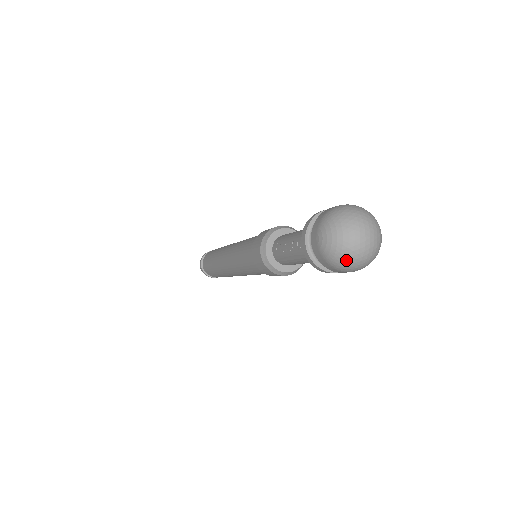
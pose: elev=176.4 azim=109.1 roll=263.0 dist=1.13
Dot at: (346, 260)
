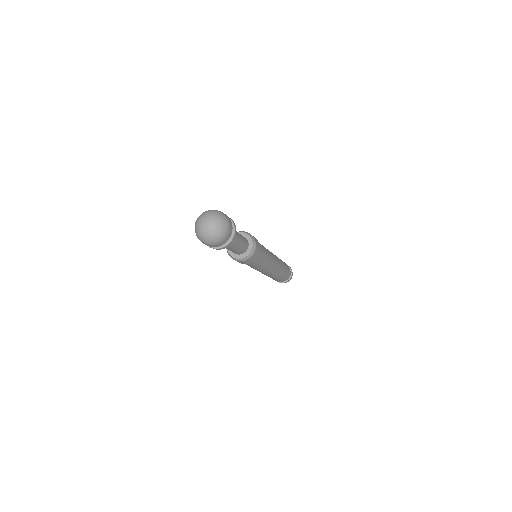
Dot at: (199, 236)
